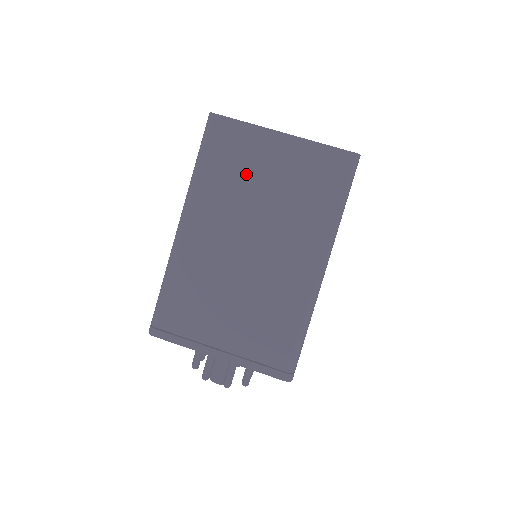
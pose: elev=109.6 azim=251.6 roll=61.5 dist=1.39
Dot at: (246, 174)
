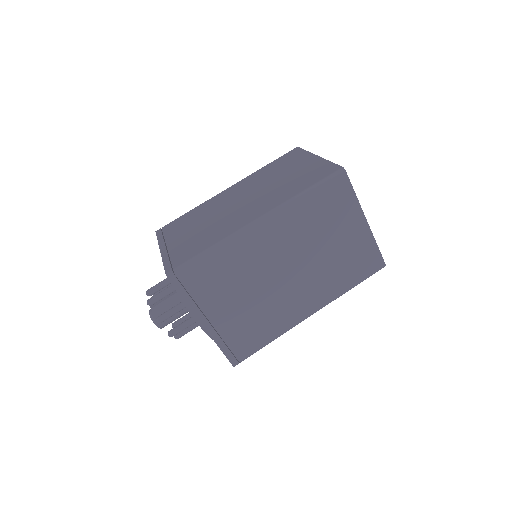
Dot at: (327, 226)
